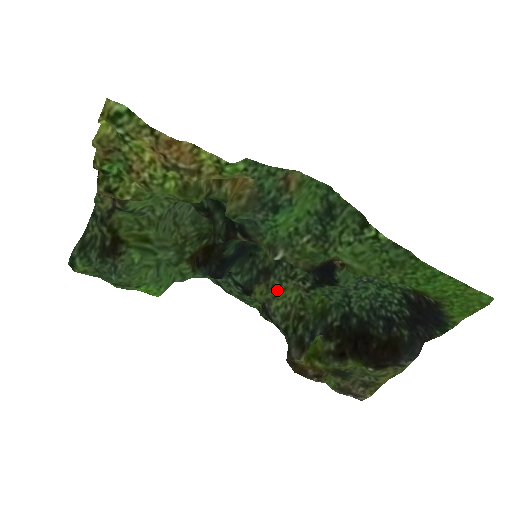
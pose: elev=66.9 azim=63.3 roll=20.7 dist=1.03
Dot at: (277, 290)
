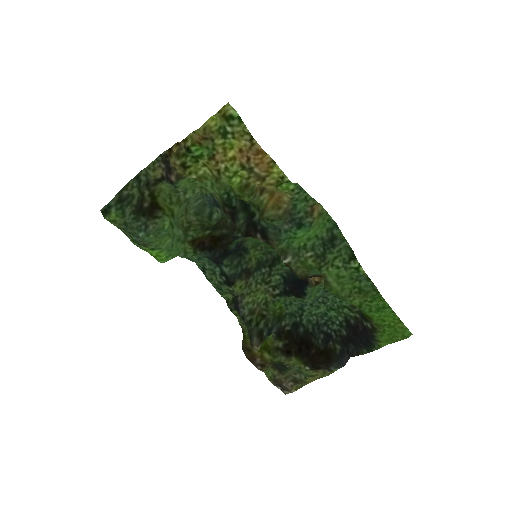
Dot at: (252, 289)
